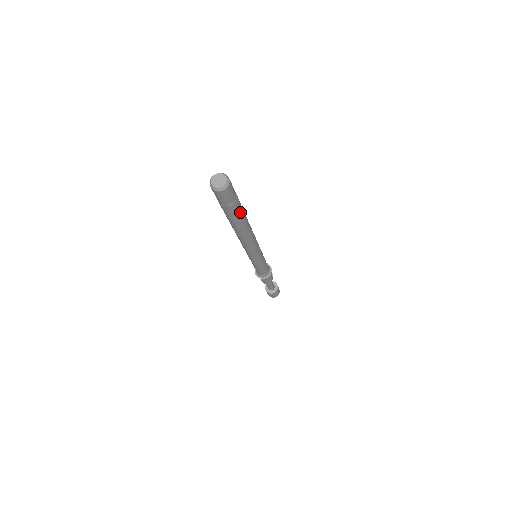
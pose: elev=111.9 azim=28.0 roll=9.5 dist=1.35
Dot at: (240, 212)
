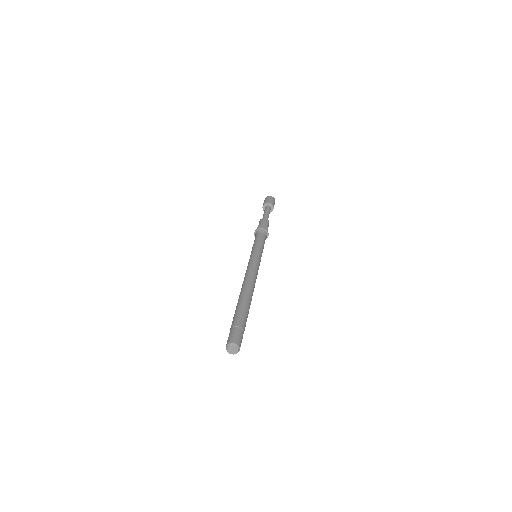
Dot at: (246, 317)
